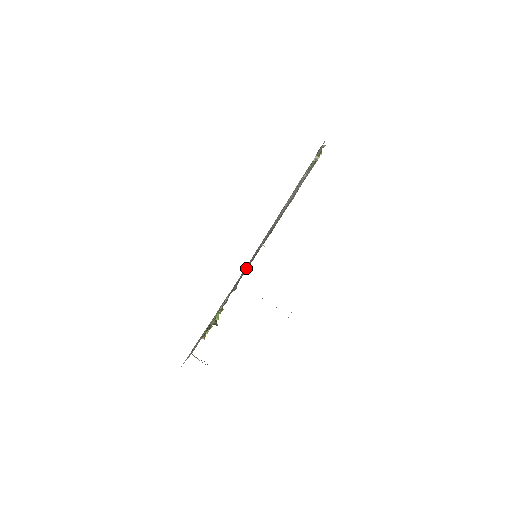
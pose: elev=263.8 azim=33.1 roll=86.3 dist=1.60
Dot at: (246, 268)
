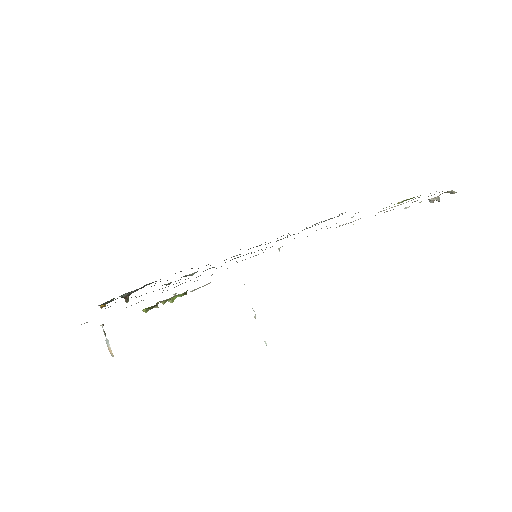
Dot at: occluded
